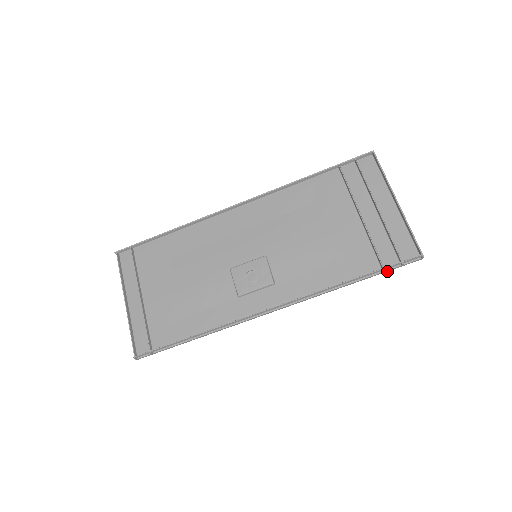
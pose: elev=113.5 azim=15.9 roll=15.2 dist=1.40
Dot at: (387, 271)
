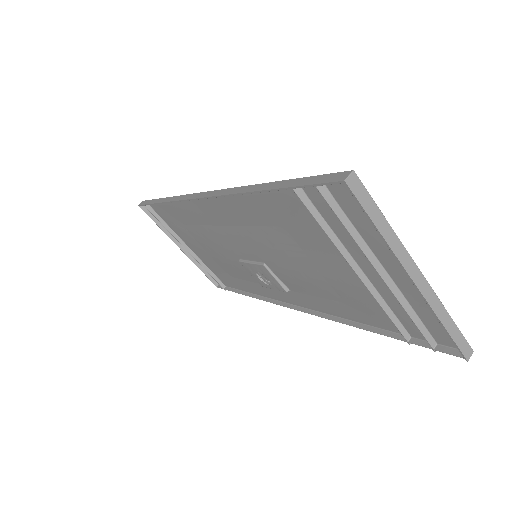
Dot at: (418, 337)
